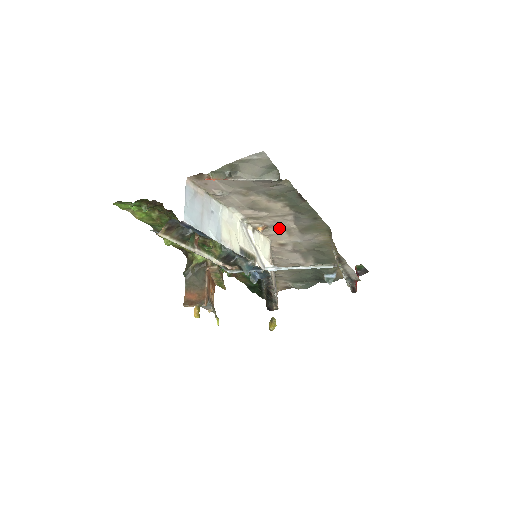
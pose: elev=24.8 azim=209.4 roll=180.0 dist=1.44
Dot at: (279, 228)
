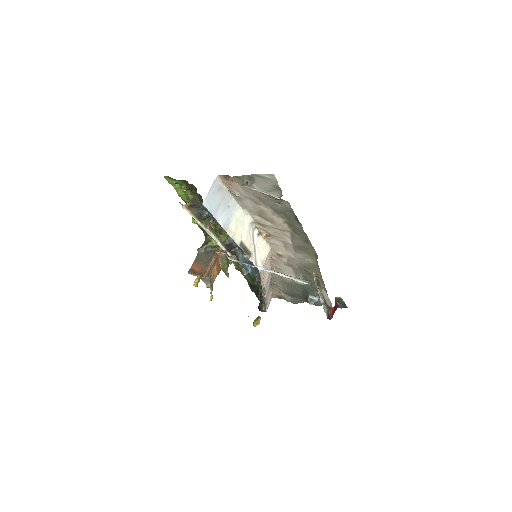
Dot at: (279, 240)
